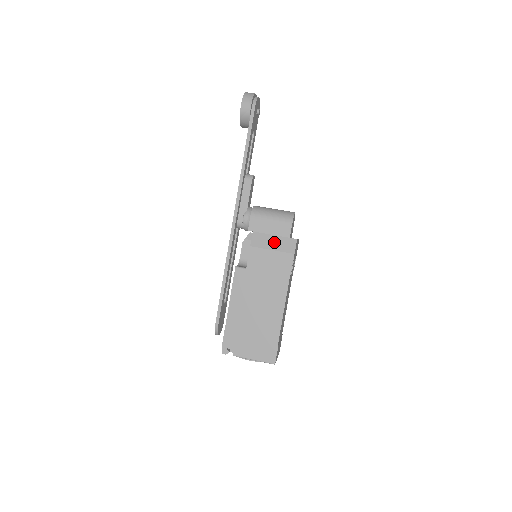
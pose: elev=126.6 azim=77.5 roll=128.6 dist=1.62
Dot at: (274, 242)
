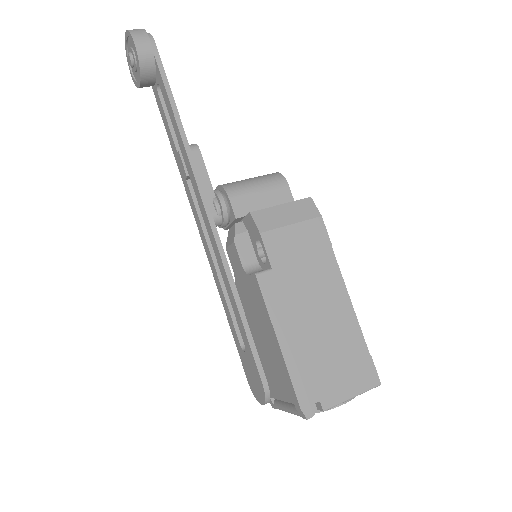
Dot at: (286, 213)
